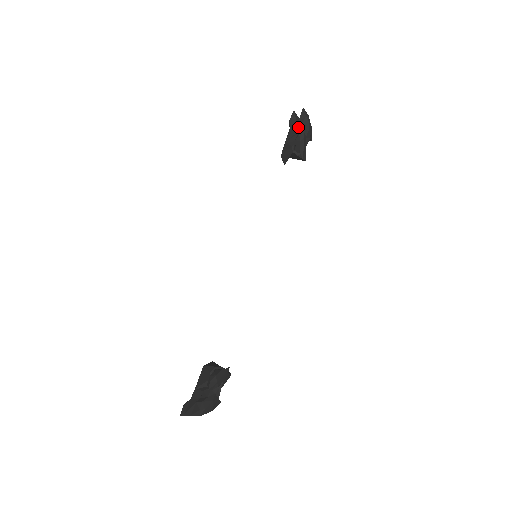
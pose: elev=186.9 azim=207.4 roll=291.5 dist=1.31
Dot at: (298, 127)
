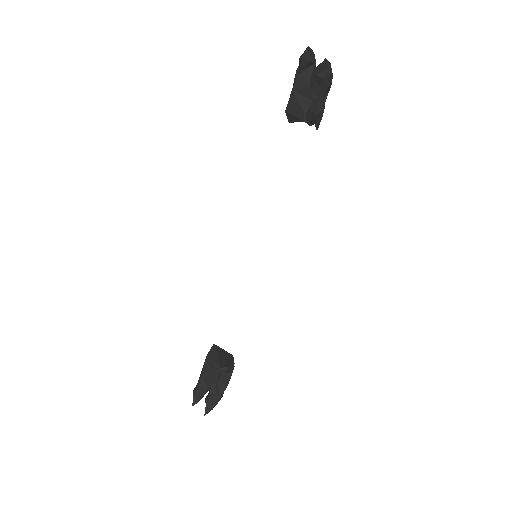
Dot at: (312, 70)
